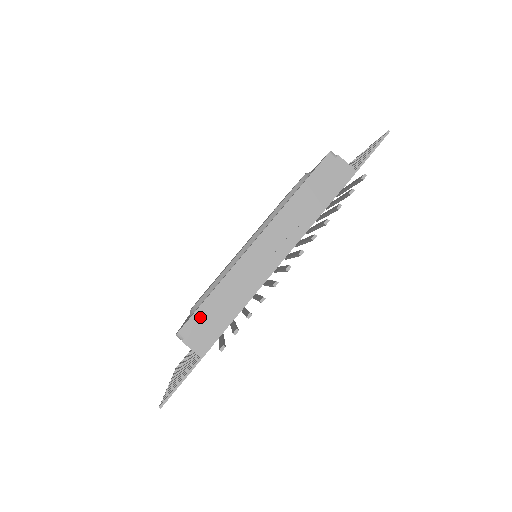
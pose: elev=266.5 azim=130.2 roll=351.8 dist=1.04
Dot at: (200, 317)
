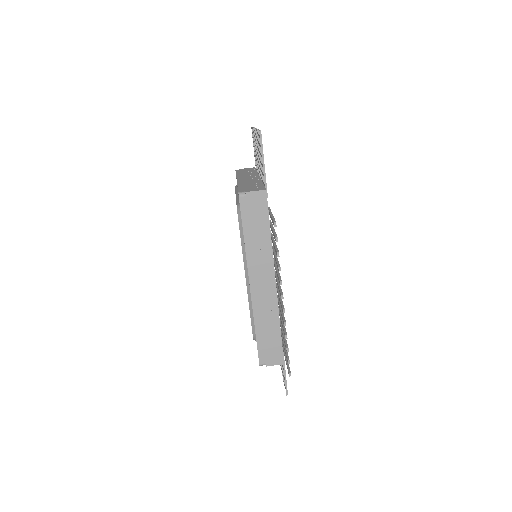
Dot at: (243, 188)
